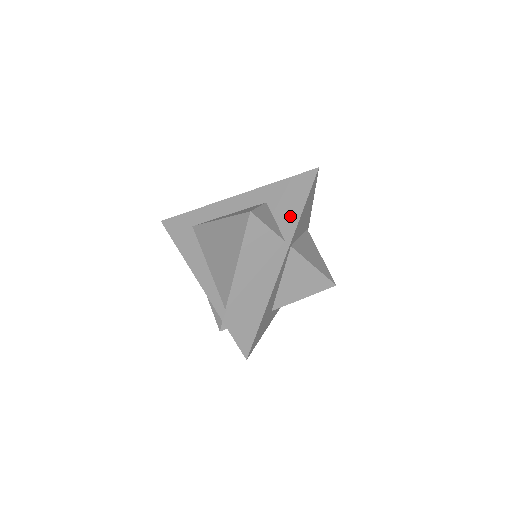
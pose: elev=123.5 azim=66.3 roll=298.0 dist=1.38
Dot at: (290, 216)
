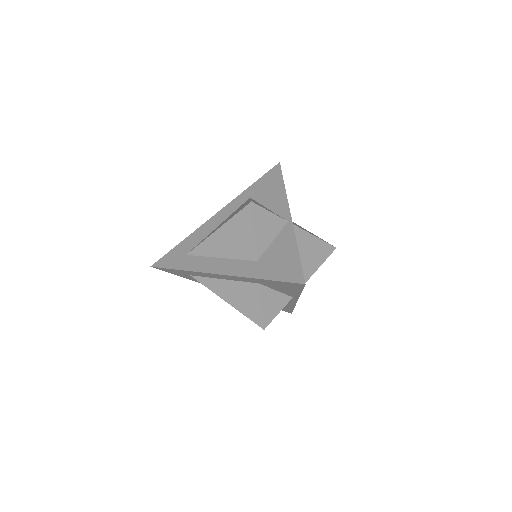
Dot at: (290, 293)
